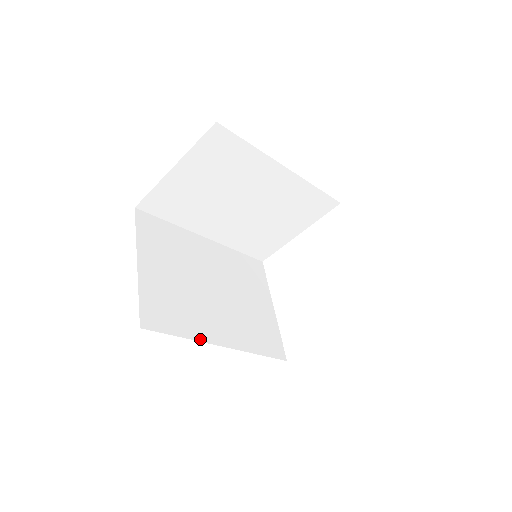
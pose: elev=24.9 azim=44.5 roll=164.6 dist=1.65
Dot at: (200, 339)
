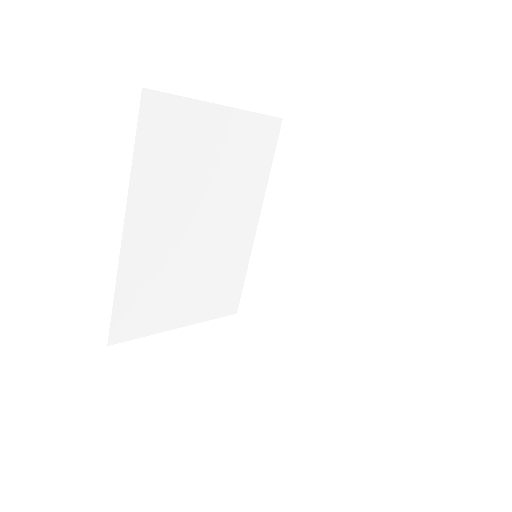
Dot at: (132, 188)
